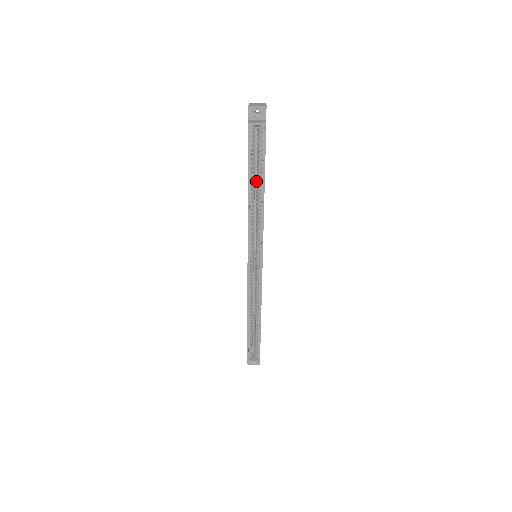
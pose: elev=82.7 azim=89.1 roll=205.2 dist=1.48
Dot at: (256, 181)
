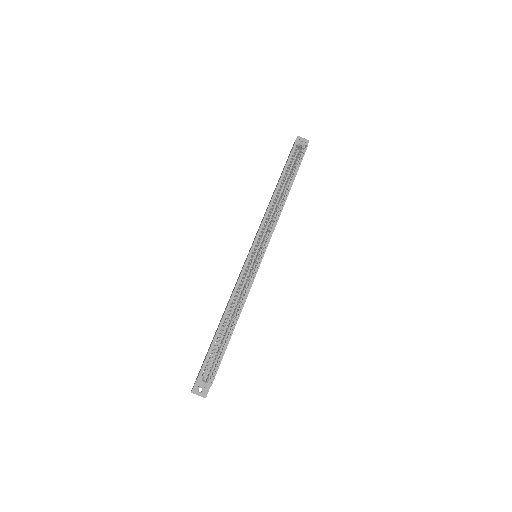
Dot at: (282, 190)
